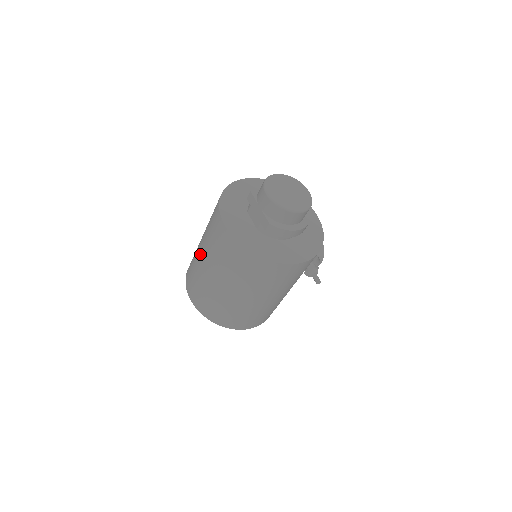
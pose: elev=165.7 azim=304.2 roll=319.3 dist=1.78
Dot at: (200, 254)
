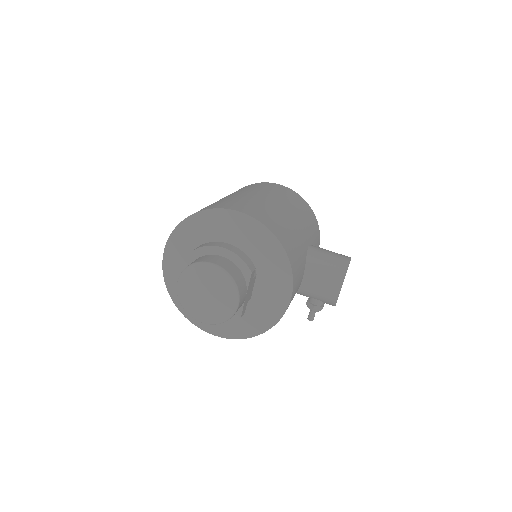
Dot at: occluded
